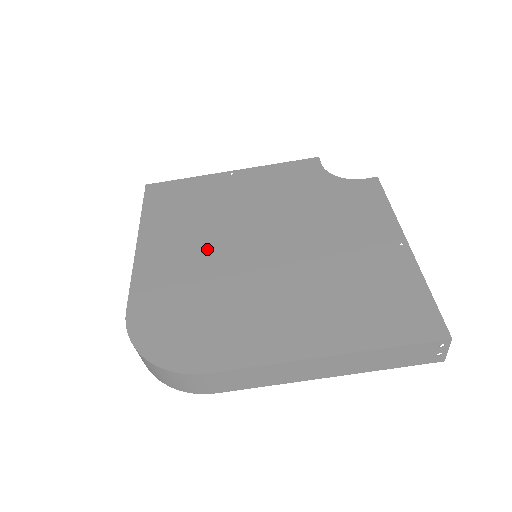
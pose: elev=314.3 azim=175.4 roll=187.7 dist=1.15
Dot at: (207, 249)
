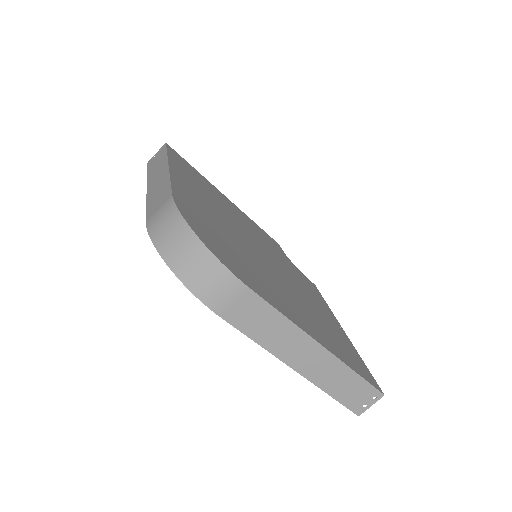
Dot at: (225, 220)
